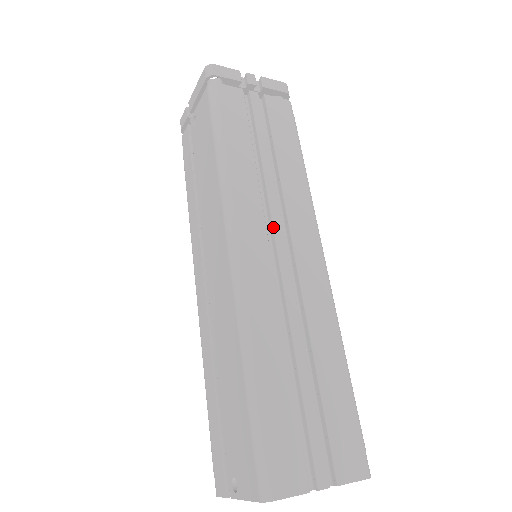
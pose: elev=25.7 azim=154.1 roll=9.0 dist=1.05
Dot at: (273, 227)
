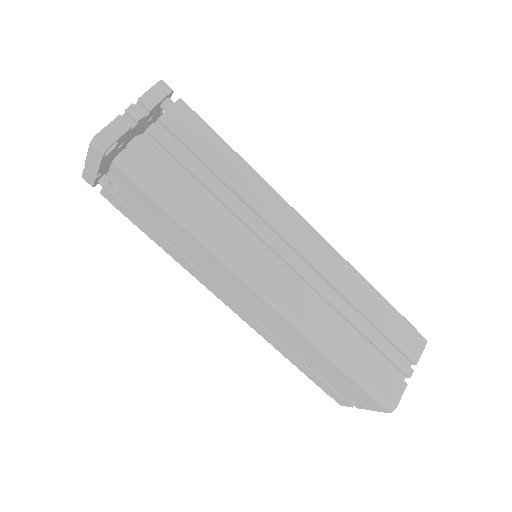
Dot at: (269, 245)
